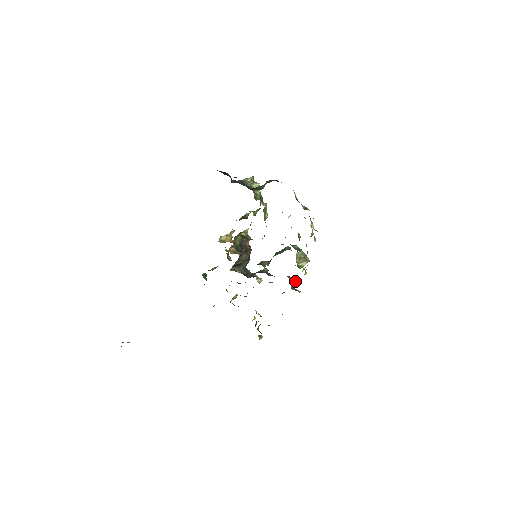
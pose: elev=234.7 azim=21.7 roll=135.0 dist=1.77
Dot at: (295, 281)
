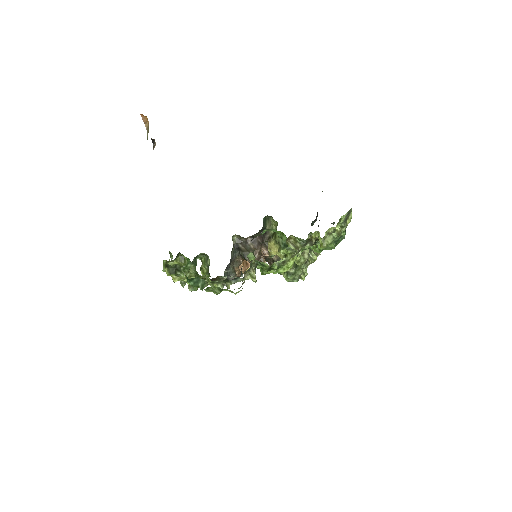
Dot at: occluded
